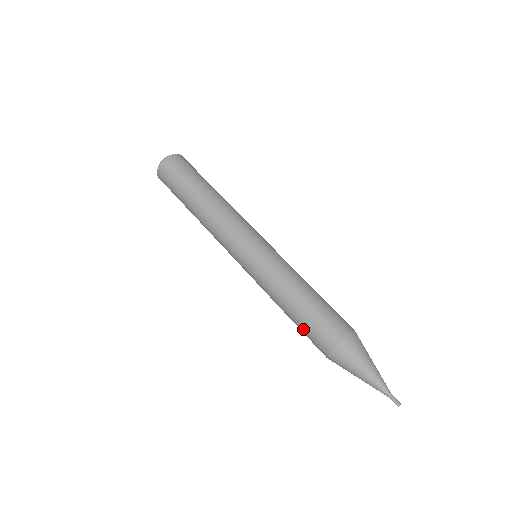
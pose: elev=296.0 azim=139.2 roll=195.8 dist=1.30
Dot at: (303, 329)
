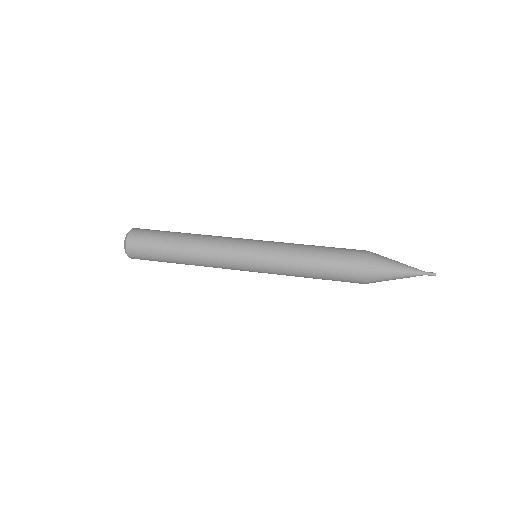
Dot at: (334, 272)
